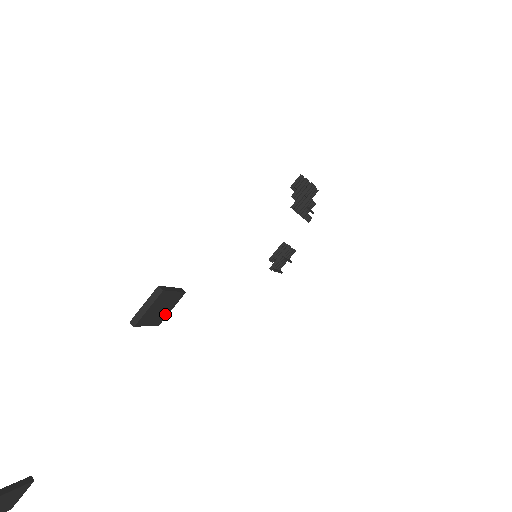
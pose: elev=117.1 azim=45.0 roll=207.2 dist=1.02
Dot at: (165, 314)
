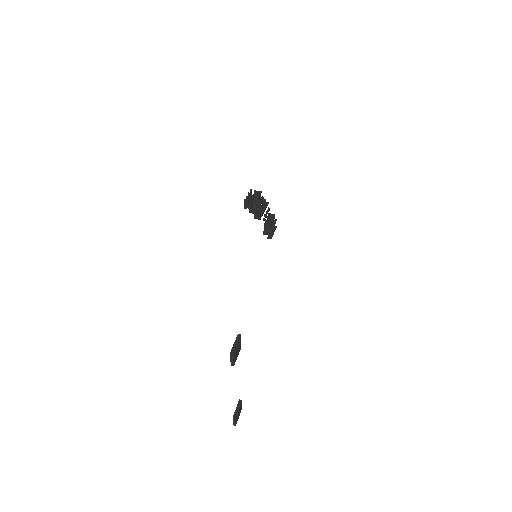
Dot at: (240, 345)
